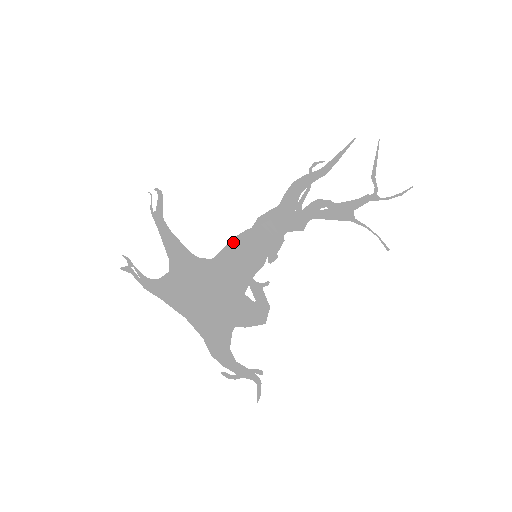
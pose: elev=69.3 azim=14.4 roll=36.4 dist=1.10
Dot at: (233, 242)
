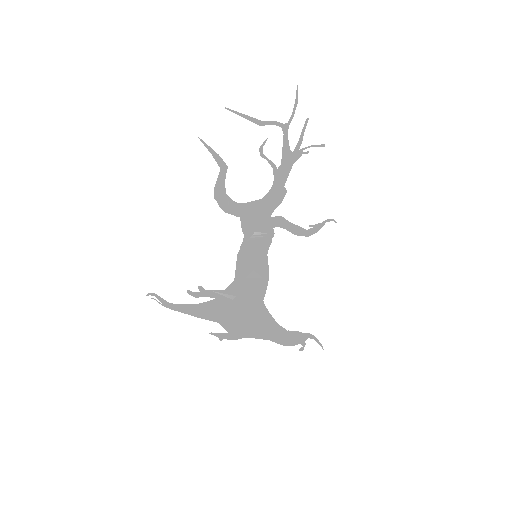
Dot at: occluded
